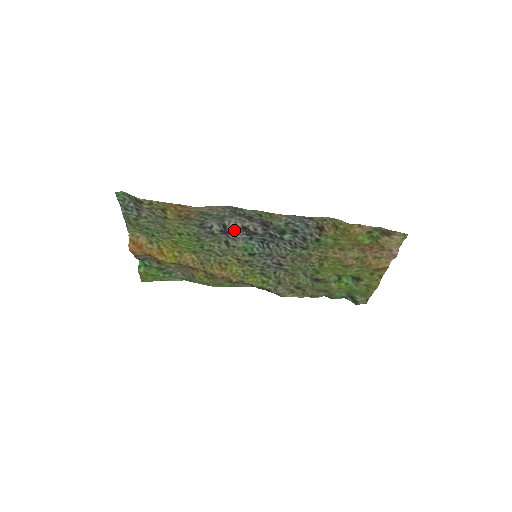
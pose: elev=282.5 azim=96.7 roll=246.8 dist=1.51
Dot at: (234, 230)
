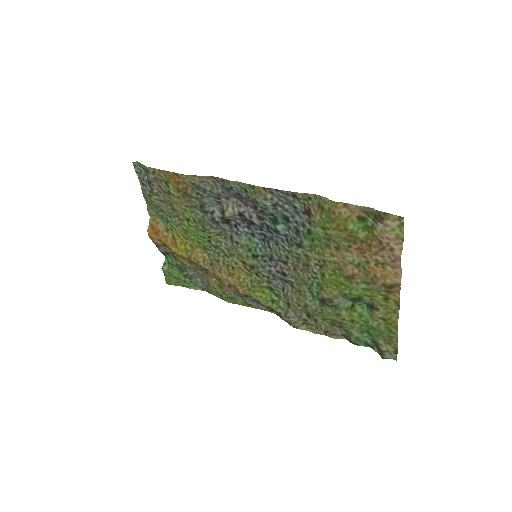
Dot at: (235, 219)
